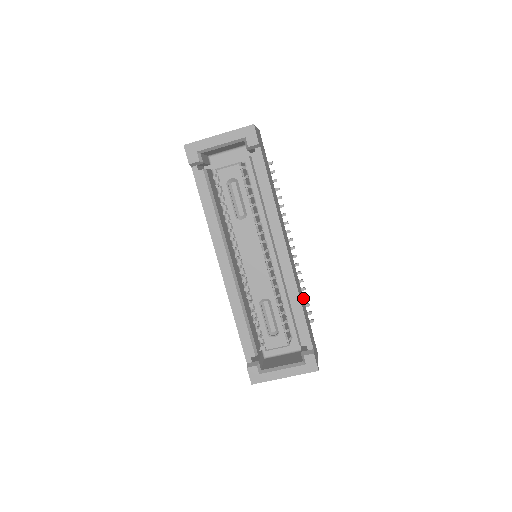
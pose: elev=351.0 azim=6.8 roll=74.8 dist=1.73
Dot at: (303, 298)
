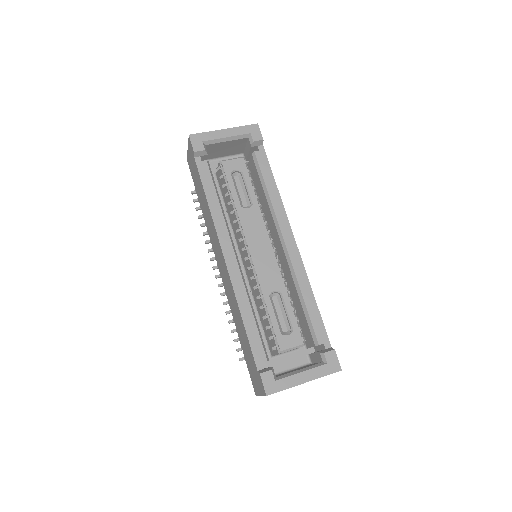
Dot at: occluded
